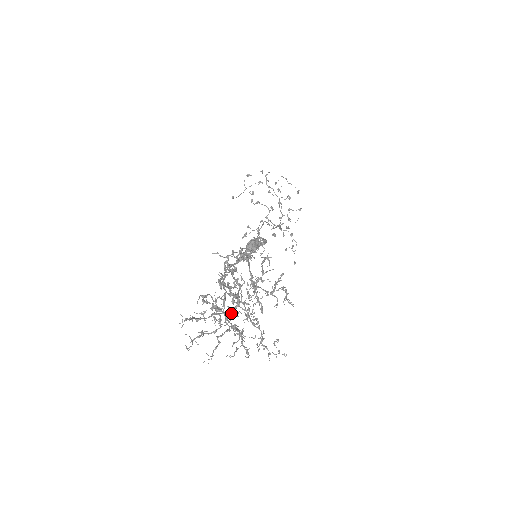
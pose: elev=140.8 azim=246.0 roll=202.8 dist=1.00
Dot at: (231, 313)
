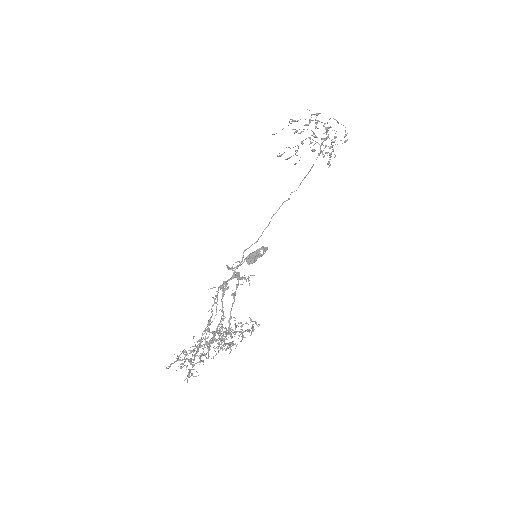
Dot at: occluded
